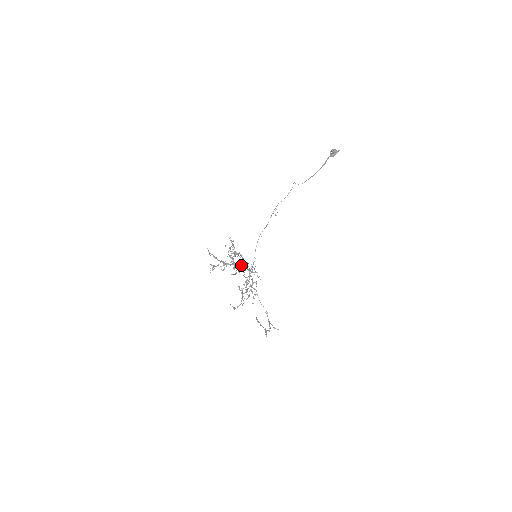
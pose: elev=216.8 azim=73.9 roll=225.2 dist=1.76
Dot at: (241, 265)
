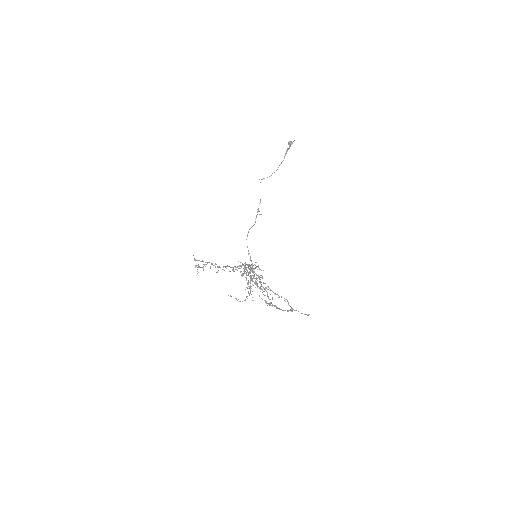
Dot at: (239, 265)
